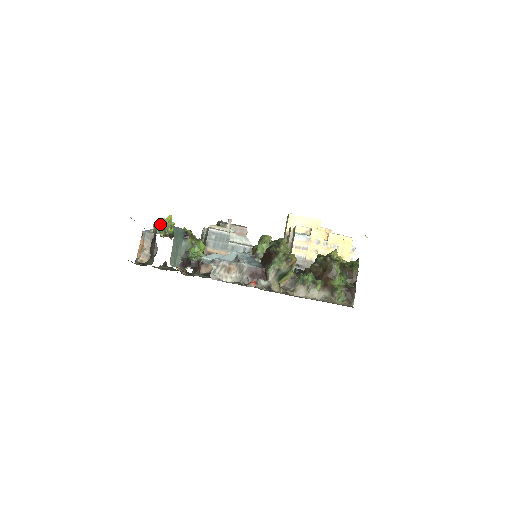
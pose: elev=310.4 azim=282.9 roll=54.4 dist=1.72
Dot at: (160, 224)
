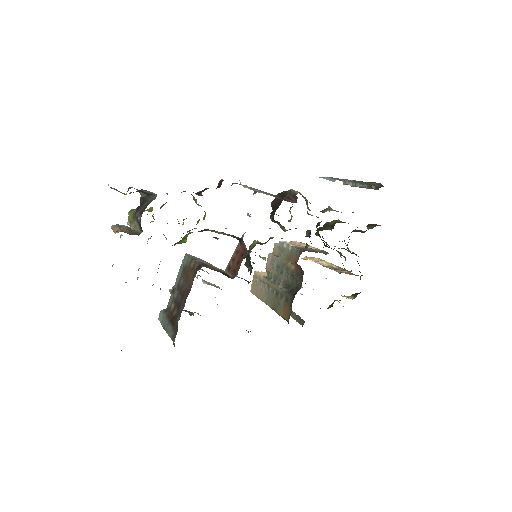
Dot at: occluded
